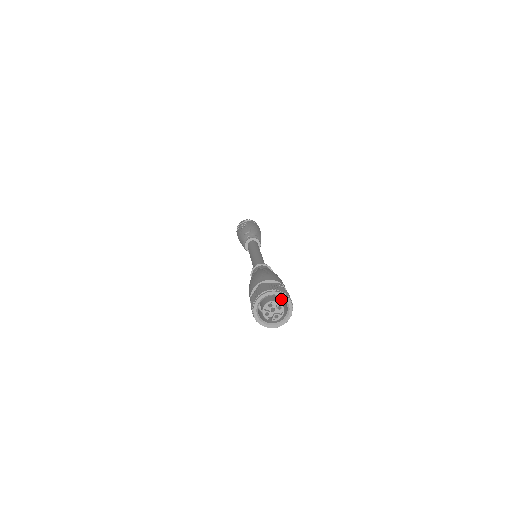
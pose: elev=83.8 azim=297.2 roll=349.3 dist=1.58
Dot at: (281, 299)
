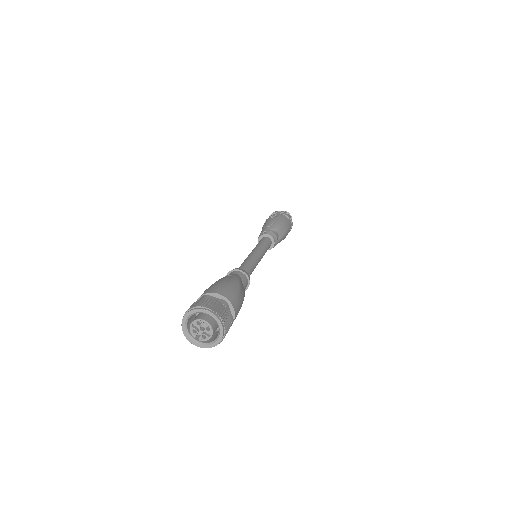
Dot at: occluded
